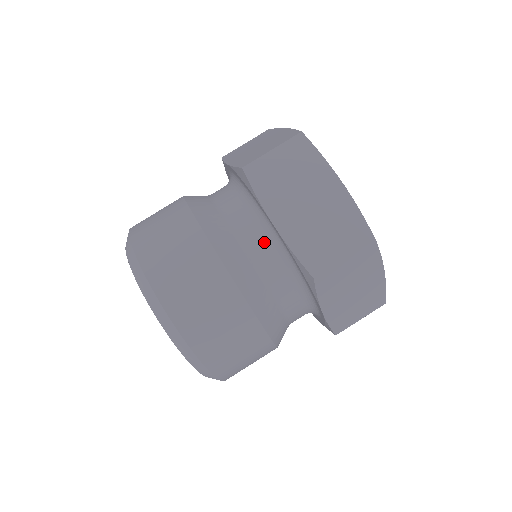
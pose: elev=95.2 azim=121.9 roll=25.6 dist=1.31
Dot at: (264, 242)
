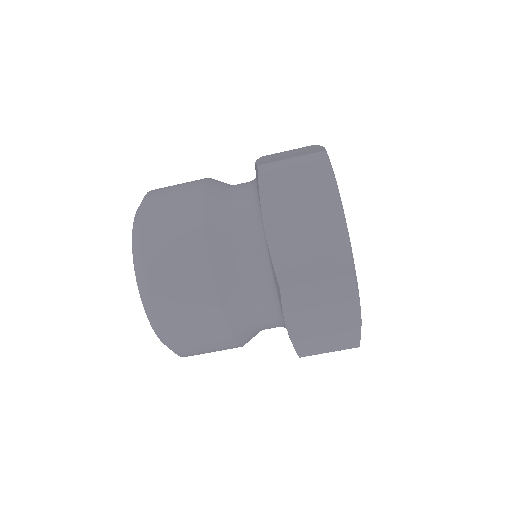
Dot at: (272, 316)
